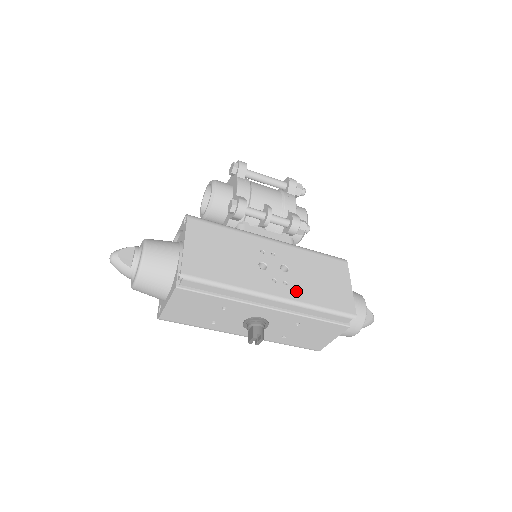
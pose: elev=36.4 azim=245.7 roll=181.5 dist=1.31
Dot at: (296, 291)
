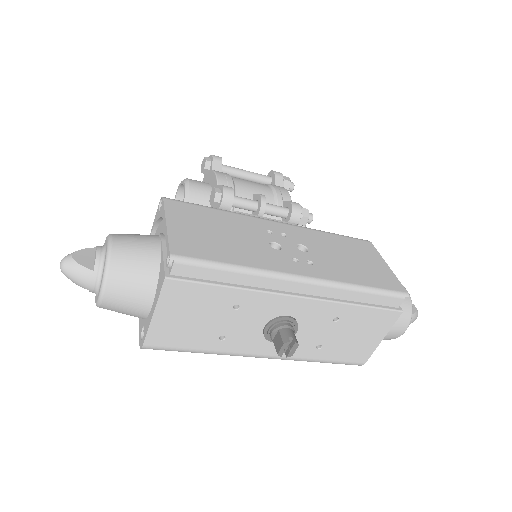
Dot at: (326, 270)
